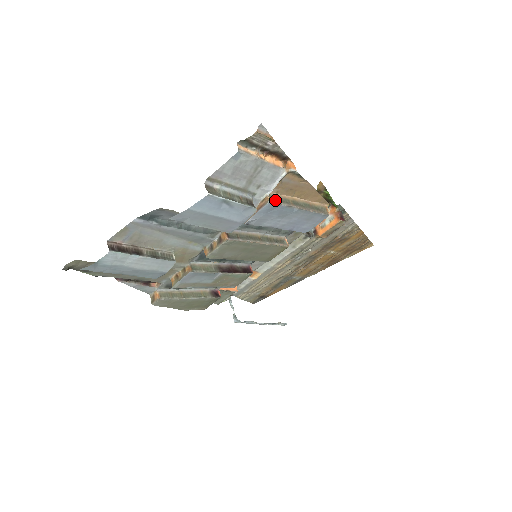
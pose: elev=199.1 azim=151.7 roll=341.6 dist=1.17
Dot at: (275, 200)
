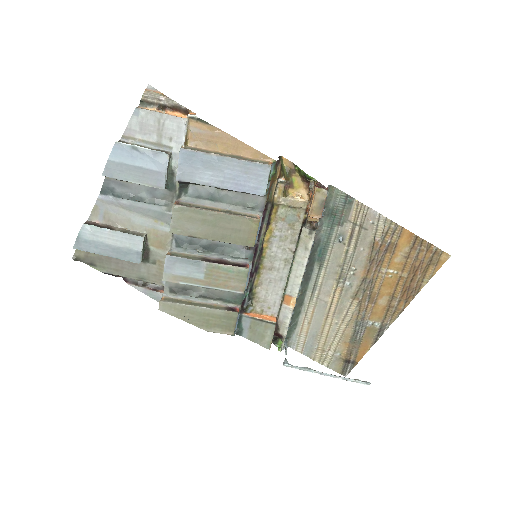
Dot at: (191, 149)
